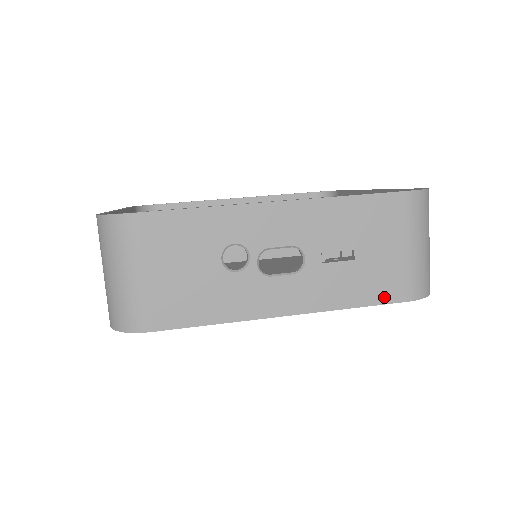
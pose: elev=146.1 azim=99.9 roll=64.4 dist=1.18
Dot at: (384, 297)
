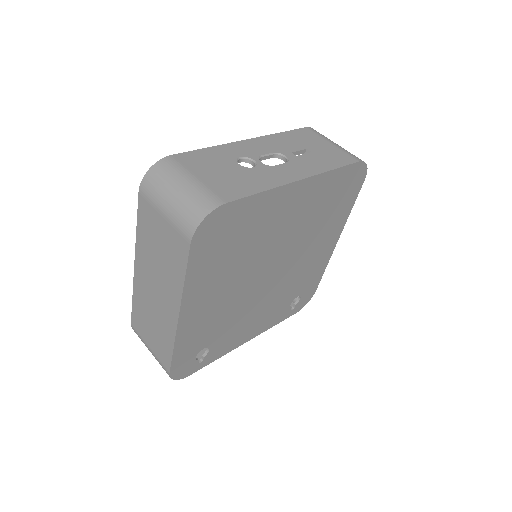
Dot at: (344, 162)
